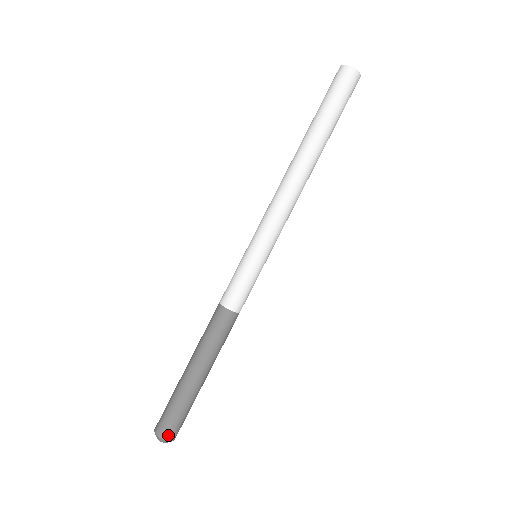
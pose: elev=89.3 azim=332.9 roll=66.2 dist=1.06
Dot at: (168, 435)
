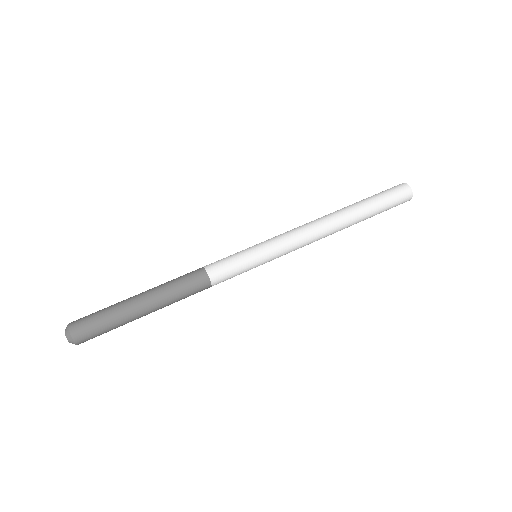
Dot at: (80, 339)
